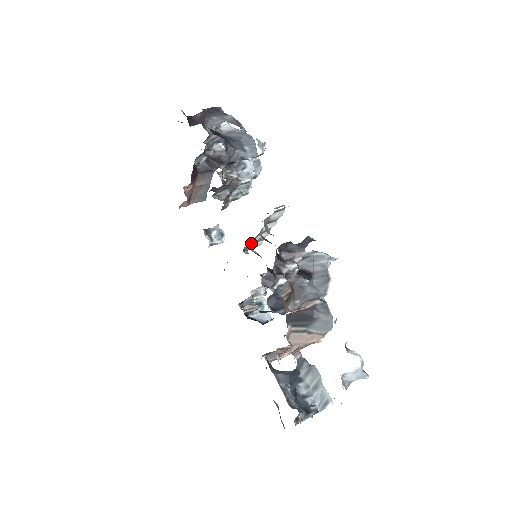
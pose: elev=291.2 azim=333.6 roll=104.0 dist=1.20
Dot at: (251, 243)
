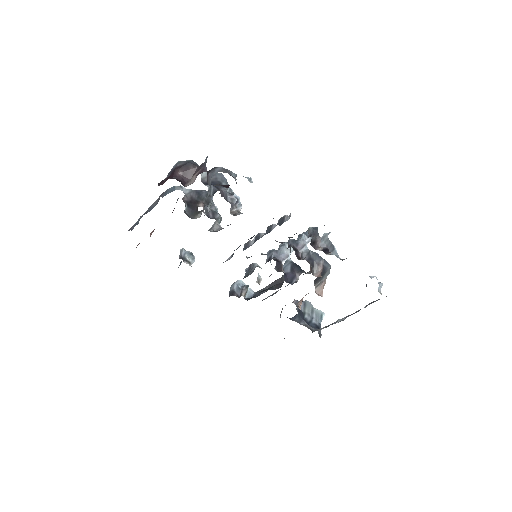
Dot at: occluded
